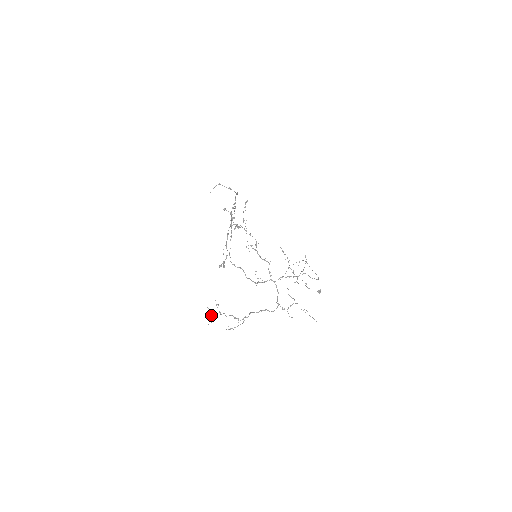
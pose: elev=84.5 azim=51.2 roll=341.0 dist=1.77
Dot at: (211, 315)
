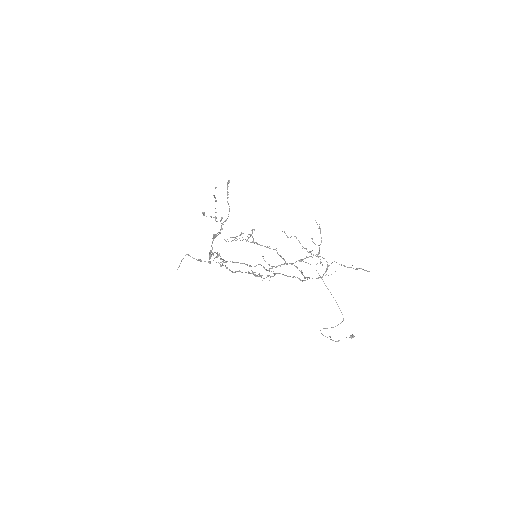
Dot at: (220, 264)
